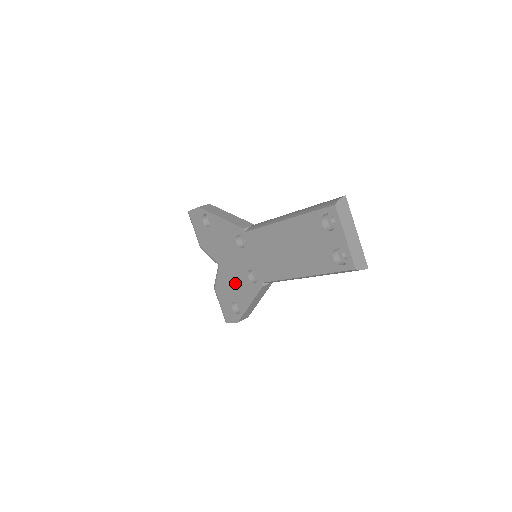
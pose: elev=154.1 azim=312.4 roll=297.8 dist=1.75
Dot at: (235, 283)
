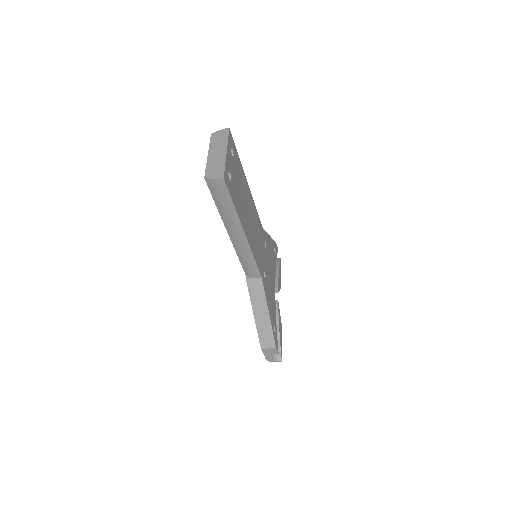
Dot at: occluded
